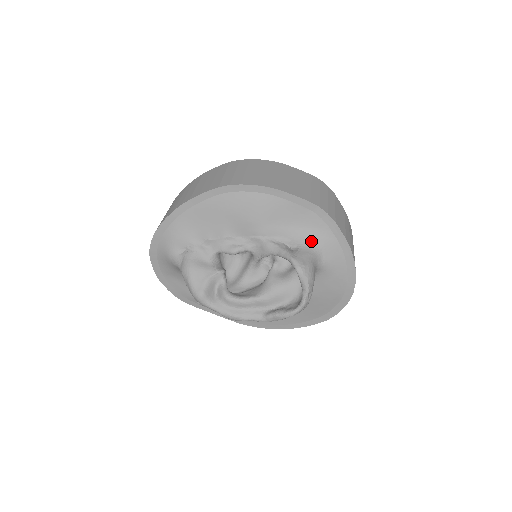
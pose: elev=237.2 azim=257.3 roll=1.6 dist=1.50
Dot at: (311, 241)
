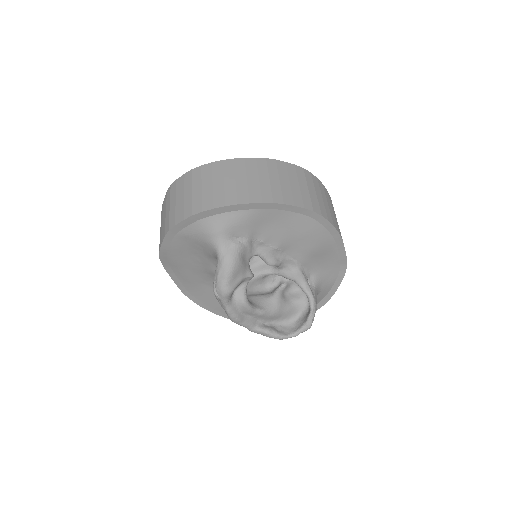
Dot at: (321, 284)
